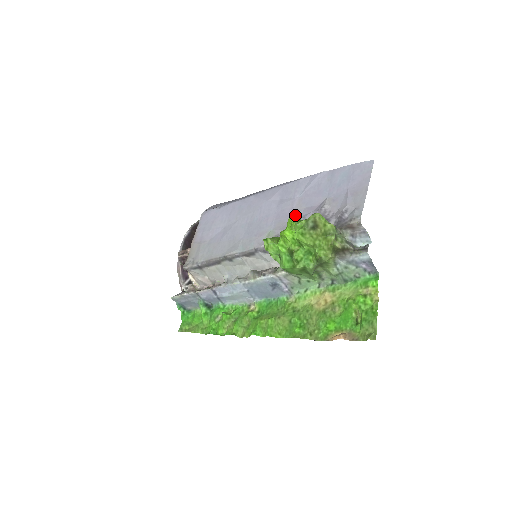
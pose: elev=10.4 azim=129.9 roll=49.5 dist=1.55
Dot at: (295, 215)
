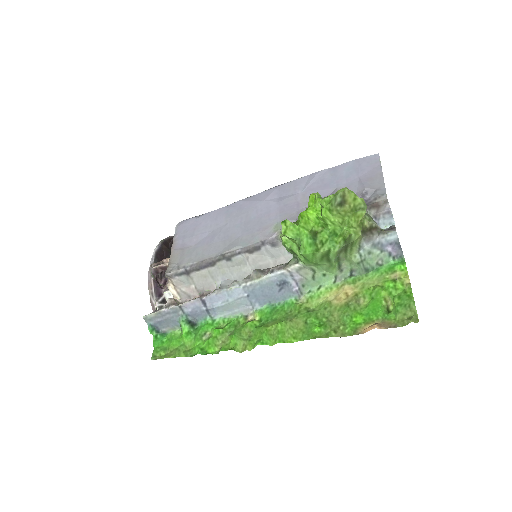
Dot at: occluded
